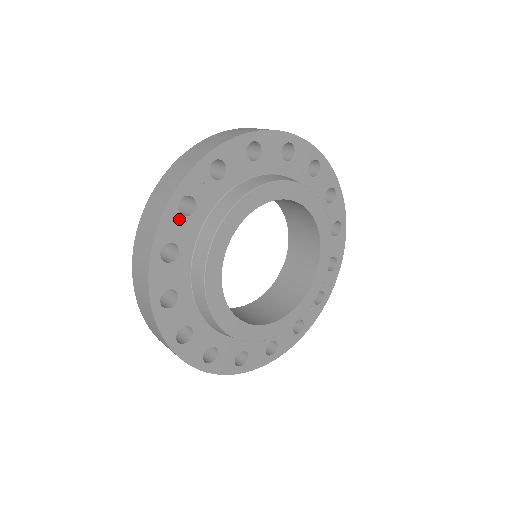
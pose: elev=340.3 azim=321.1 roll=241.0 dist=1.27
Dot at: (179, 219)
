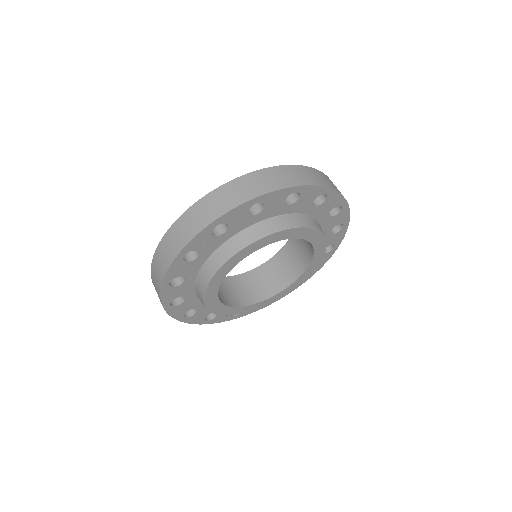
Dot at: (184, 264)
